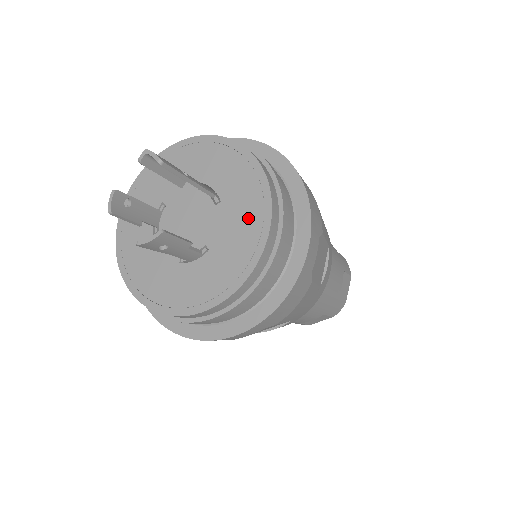
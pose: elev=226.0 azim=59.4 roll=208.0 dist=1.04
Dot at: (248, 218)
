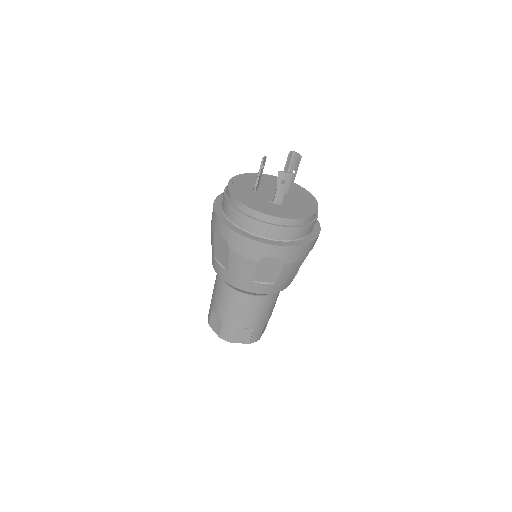
Dot at: (307, 204)
